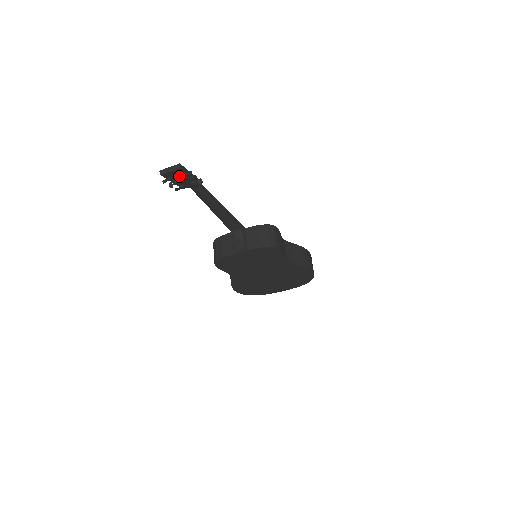
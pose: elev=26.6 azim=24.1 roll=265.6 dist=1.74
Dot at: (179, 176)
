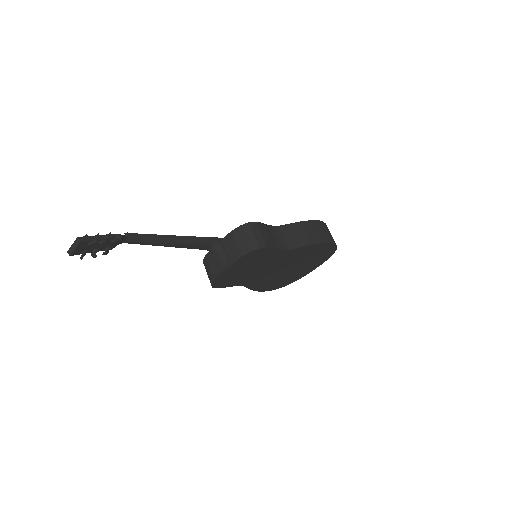
Dot at: (91, 246)
